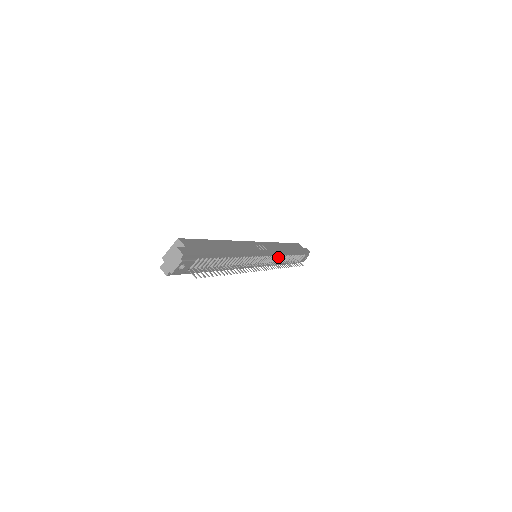
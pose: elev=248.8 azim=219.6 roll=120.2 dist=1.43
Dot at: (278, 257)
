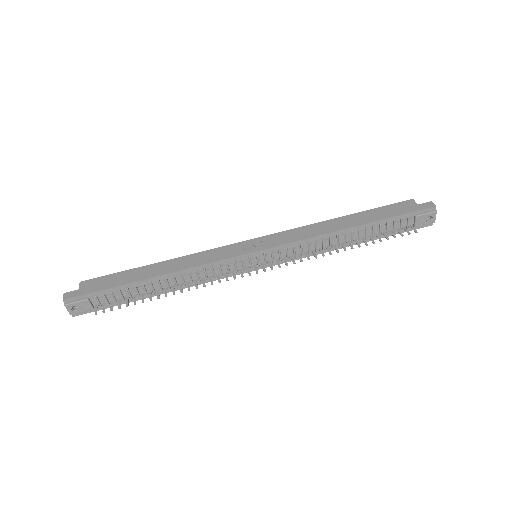
Dot at: (307, 245)
